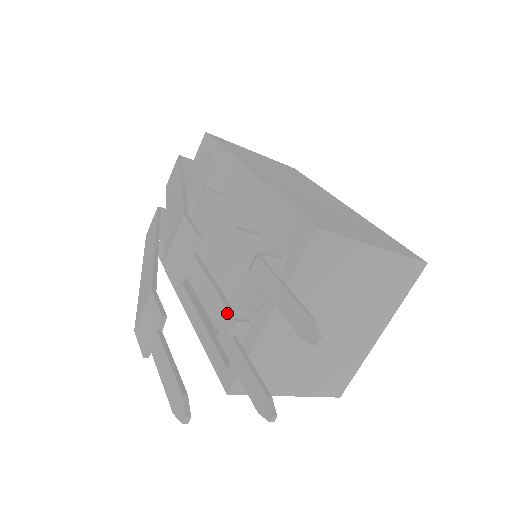
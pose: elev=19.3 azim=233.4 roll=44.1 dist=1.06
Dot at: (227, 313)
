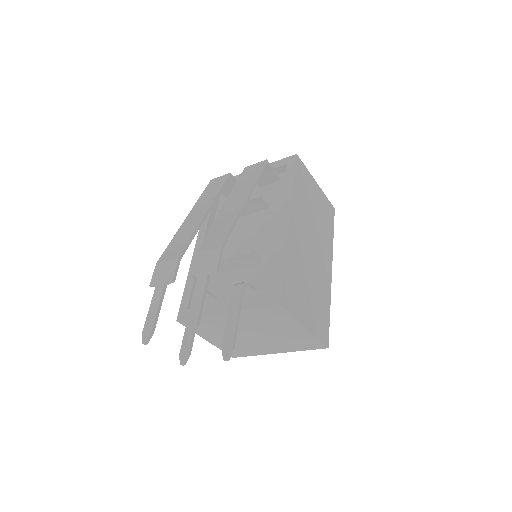
Dot at: (195, 328)
